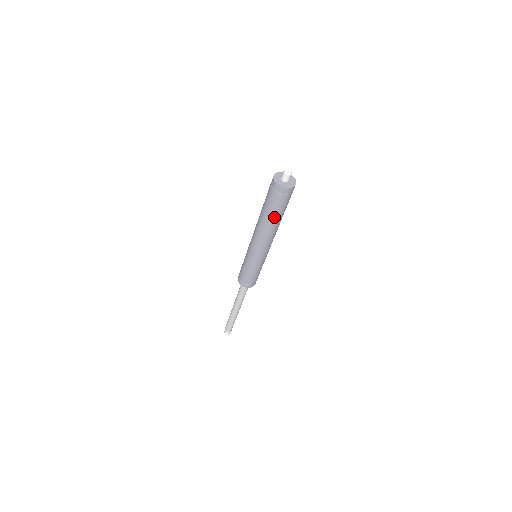
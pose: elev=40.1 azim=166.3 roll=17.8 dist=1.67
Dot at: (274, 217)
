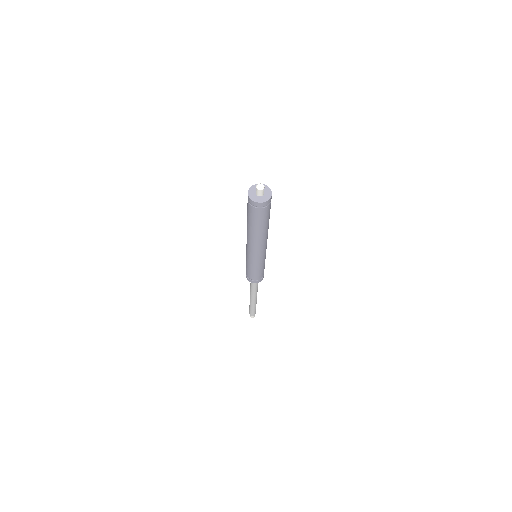
Dot at: (260, 227)
